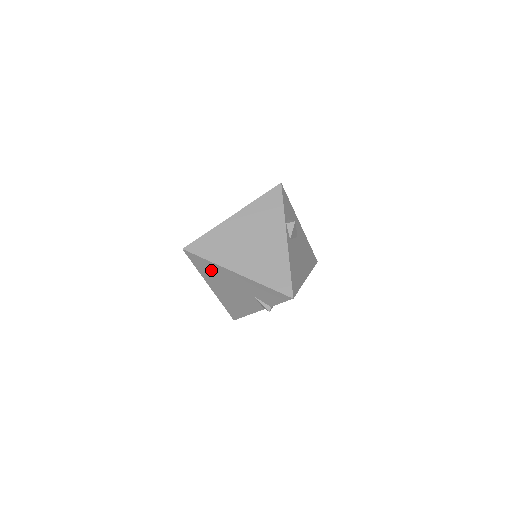
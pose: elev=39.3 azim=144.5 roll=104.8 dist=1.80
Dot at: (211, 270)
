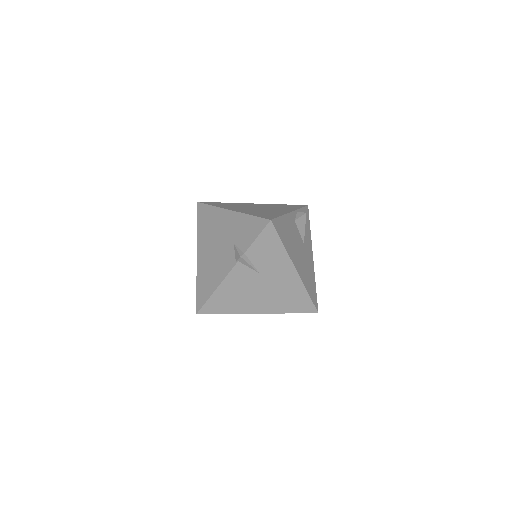
Dot at: (209, 221)
